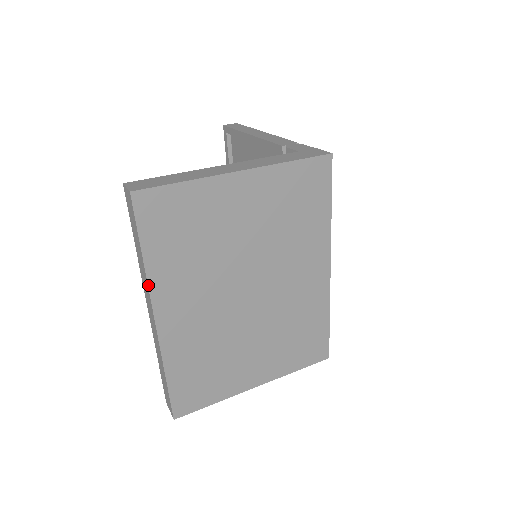
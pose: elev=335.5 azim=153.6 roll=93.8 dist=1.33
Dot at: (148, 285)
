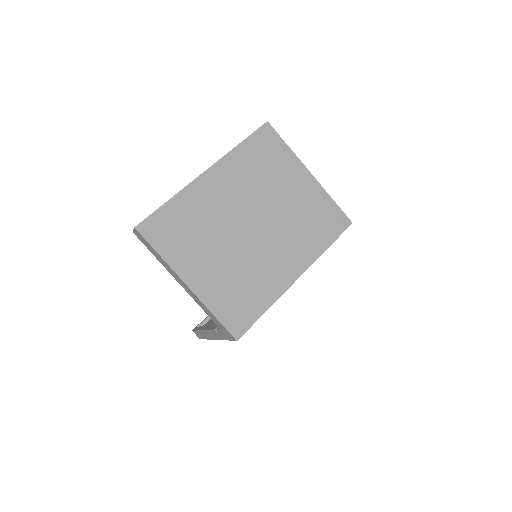
Dot at: (226, 155)
